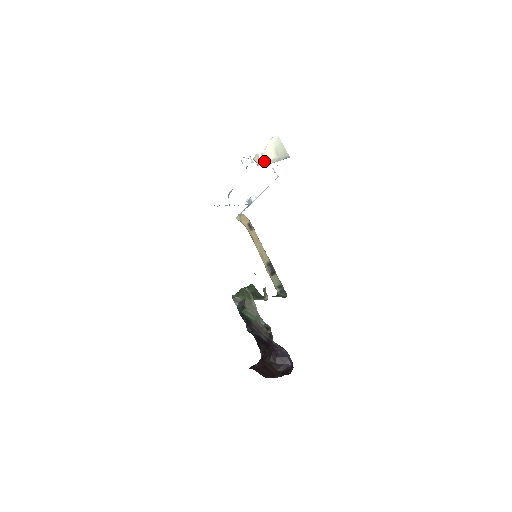
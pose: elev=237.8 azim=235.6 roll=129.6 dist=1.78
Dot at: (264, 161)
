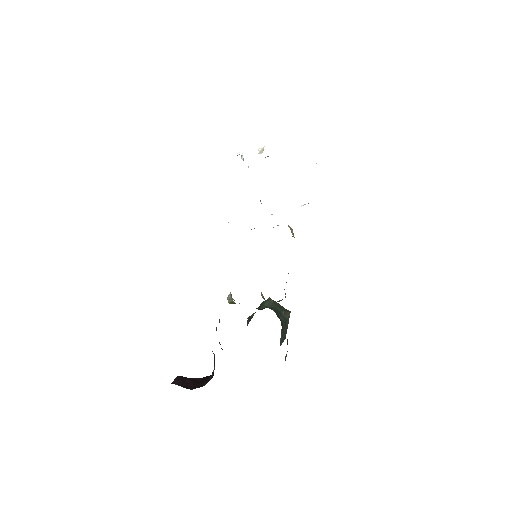
Dot at: (262, 151)
